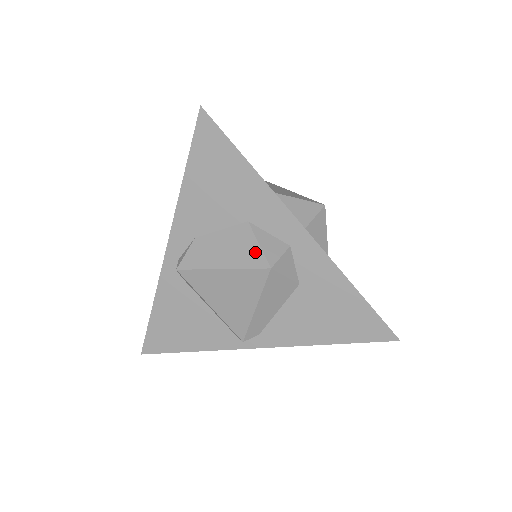
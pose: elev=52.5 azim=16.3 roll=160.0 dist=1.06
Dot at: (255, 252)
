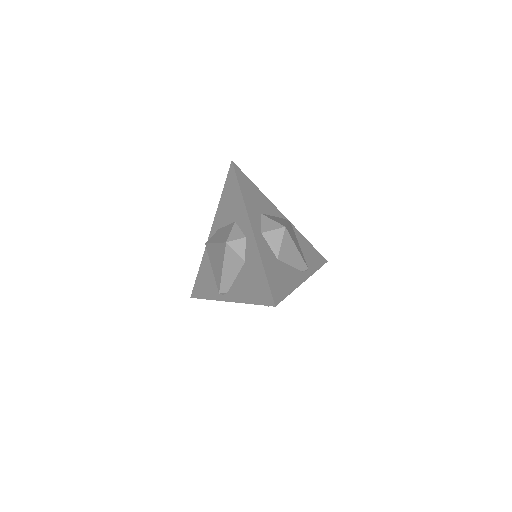
Dot at: (227, 235)
